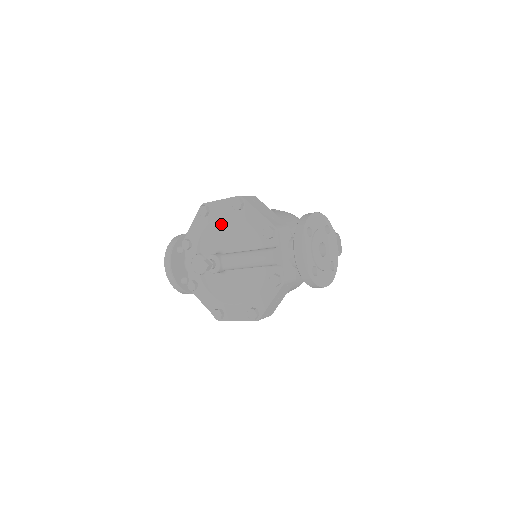
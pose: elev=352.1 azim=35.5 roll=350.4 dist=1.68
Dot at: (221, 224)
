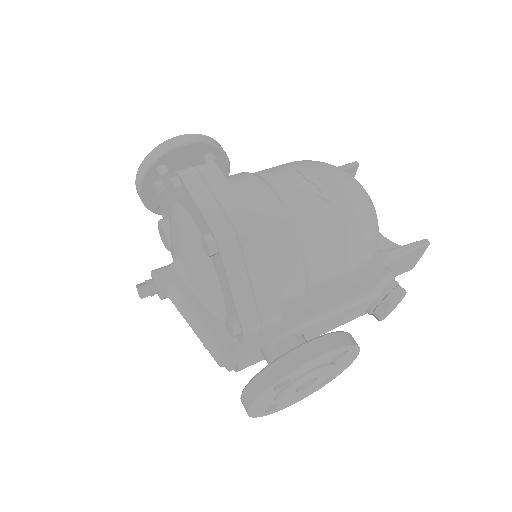
Dot at: (189, 234)
